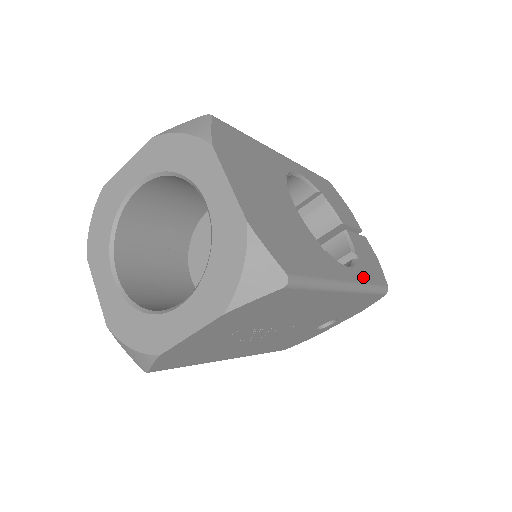
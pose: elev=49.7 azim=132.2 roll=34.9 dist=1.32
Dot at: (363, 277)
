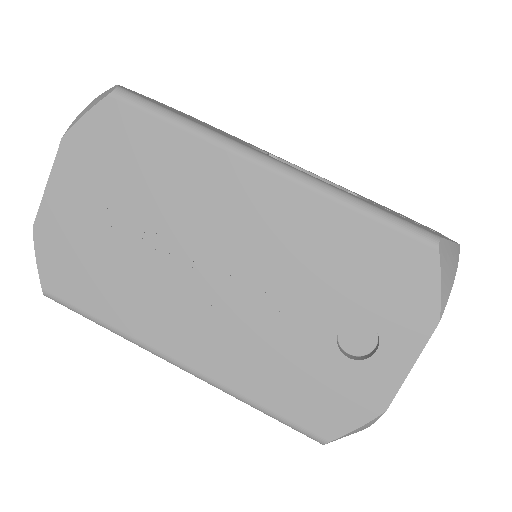
Dot at: occluded
